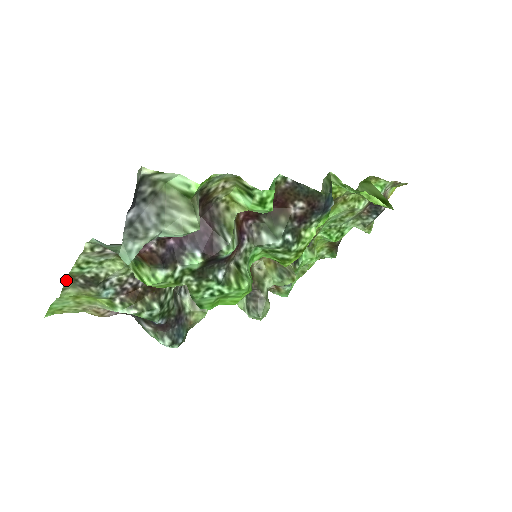
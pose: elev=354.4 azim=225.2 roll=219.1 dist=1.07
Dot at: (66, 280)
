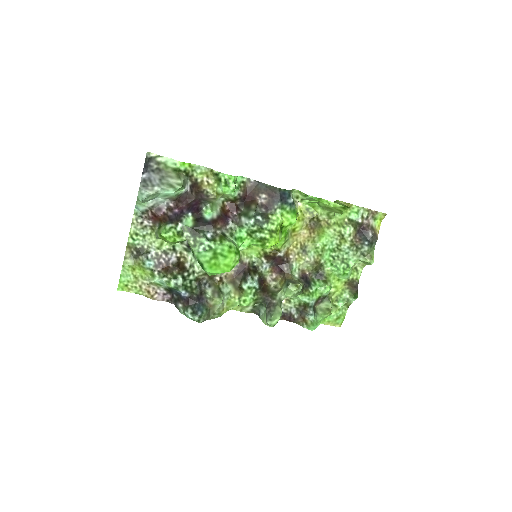
Dot at: (126, 251)
